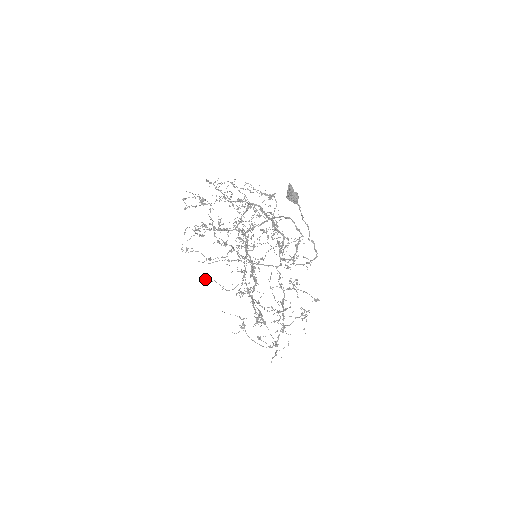
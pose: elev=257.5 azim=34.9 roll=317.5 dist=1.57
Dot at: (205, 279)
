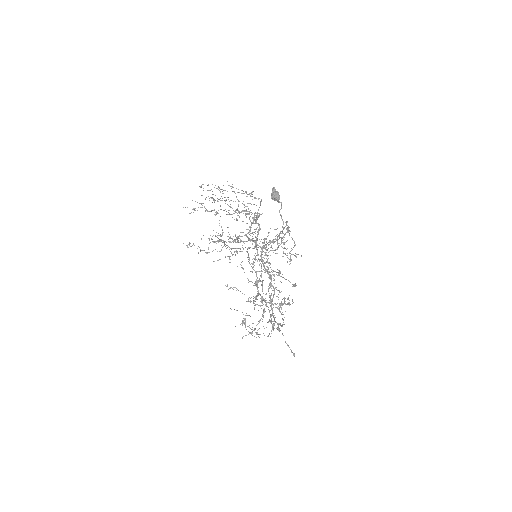
Dot at: occluded
